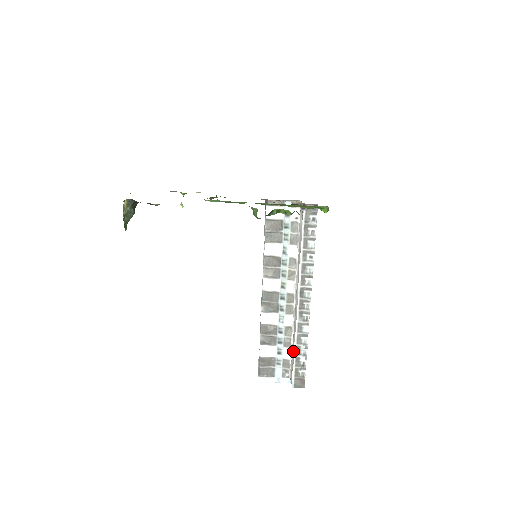
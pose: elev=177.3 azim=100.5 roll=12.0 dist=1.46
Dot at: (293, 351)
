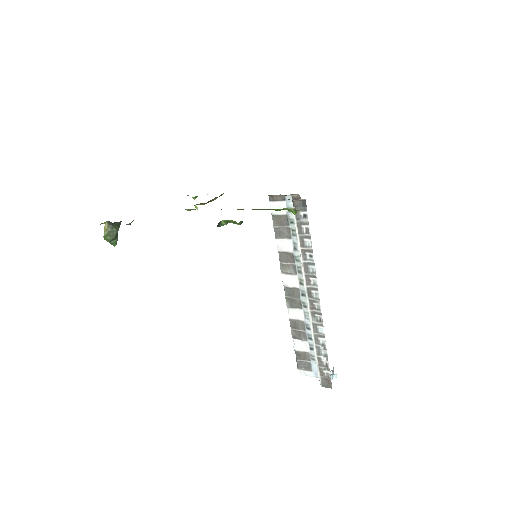
Dot at: occluded
